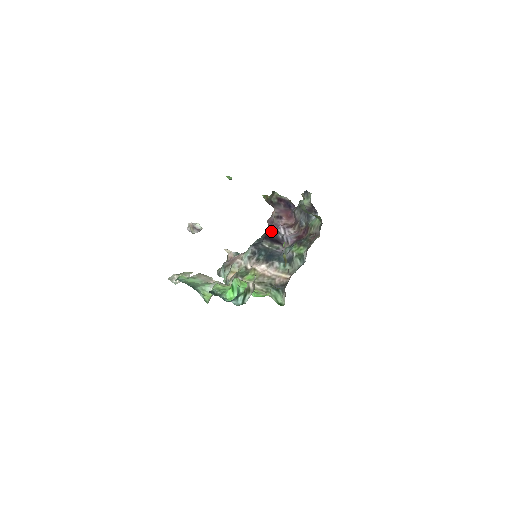
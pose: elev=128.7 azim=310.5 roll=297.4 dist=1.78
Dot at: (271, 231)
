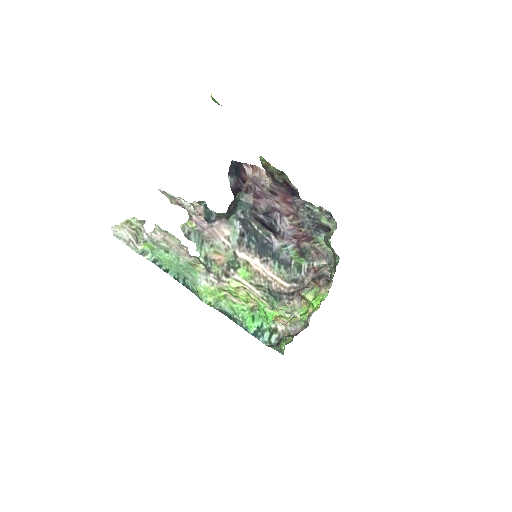
Dot at: (256, 198)
